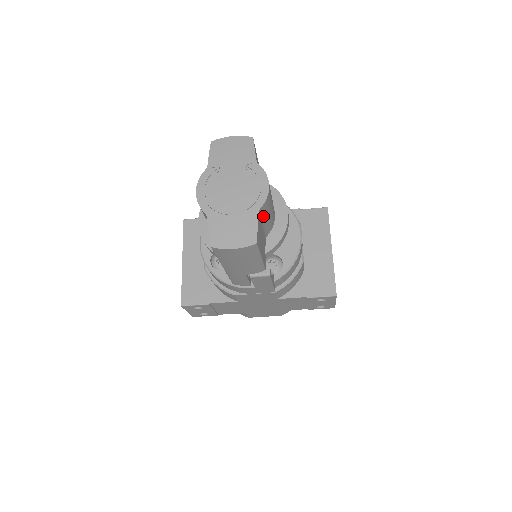
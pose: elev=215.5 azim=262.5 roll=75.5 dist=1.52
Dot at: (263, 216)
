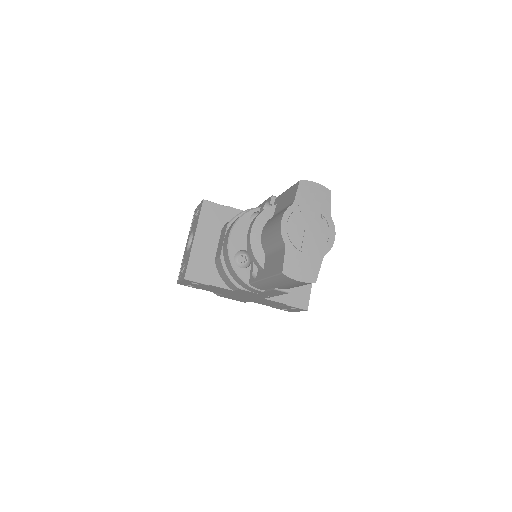
Dot at: occluded
